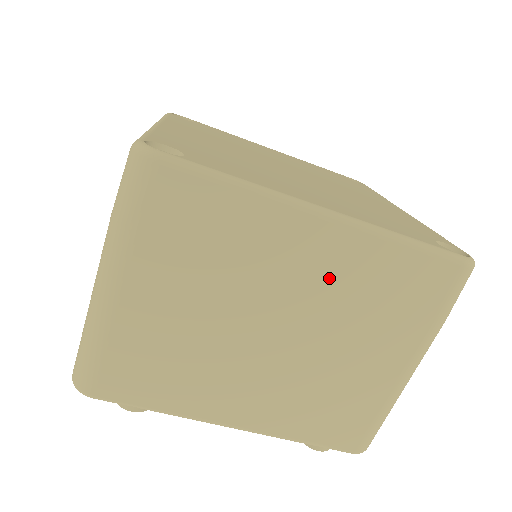
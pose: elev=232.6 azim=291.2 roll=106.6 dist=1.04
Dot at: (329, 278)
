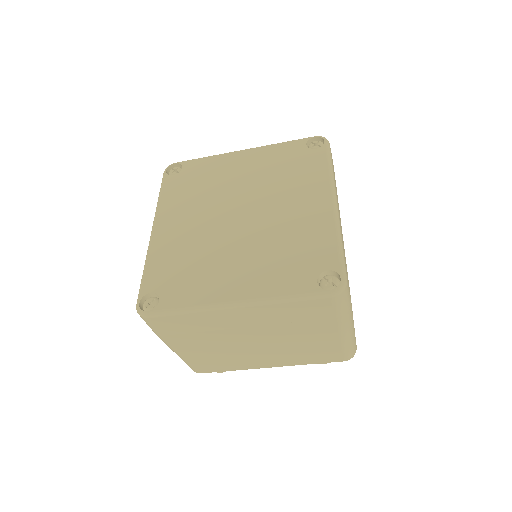
Dot at: (261, 322)
